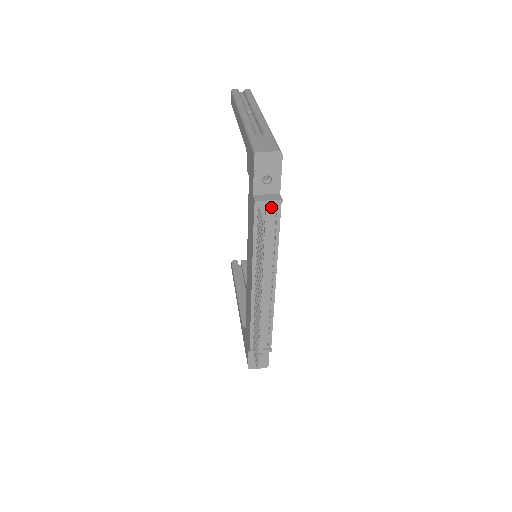
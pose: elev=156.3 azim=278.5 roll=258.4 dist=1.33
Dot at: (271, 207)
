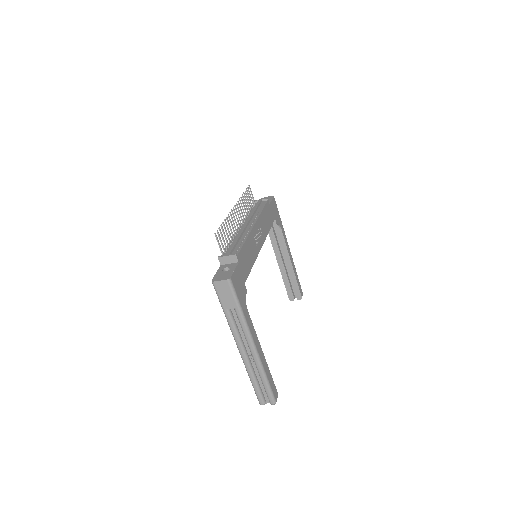
Dot at: (262, 203)
